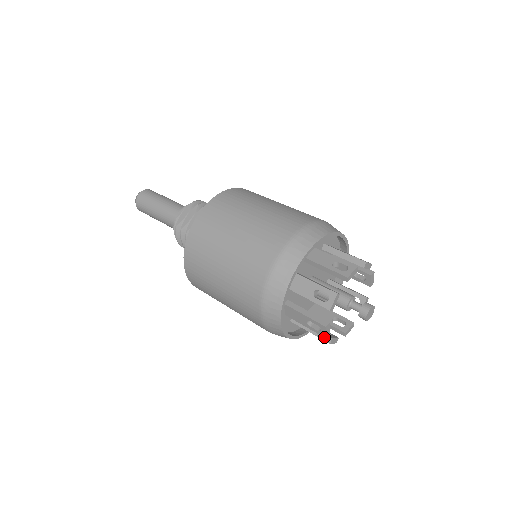
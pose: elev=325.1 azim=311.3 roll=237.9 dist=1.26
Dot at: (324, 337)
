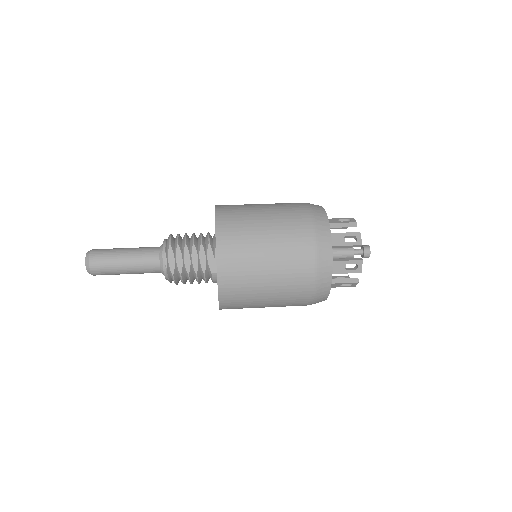
Dot at: occluded
